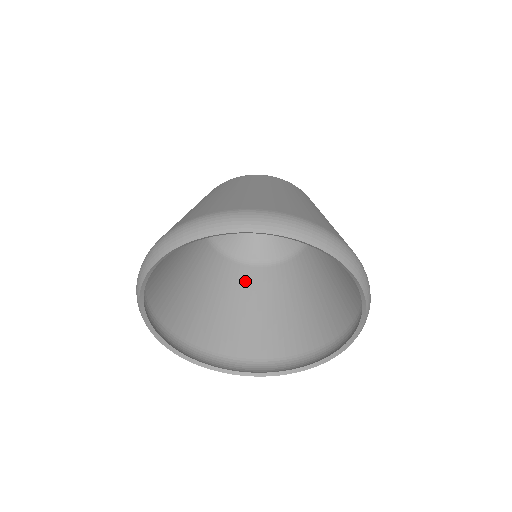
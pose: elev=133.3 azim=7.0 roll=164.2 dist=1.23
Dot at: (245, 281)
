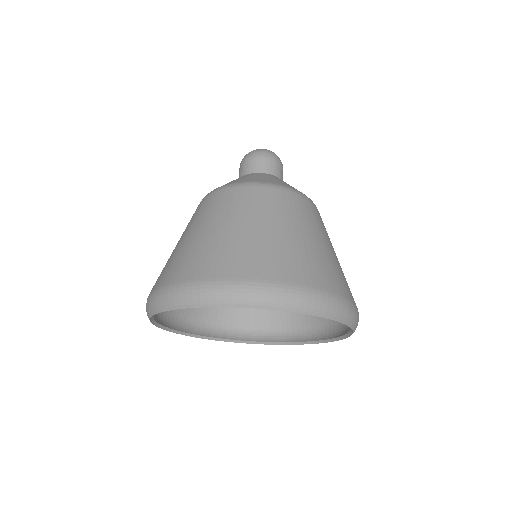
Dot at: occluded
